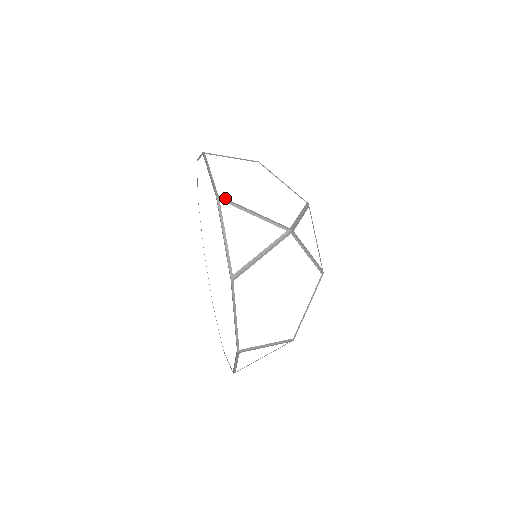
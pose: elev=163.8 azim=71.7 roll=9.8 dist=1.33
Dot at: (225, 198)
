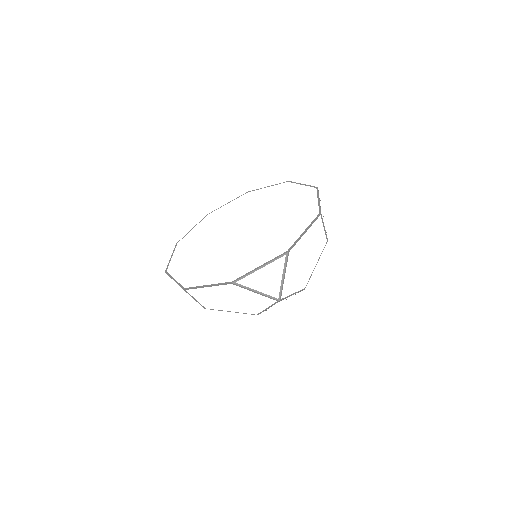
Dot at: occluded
